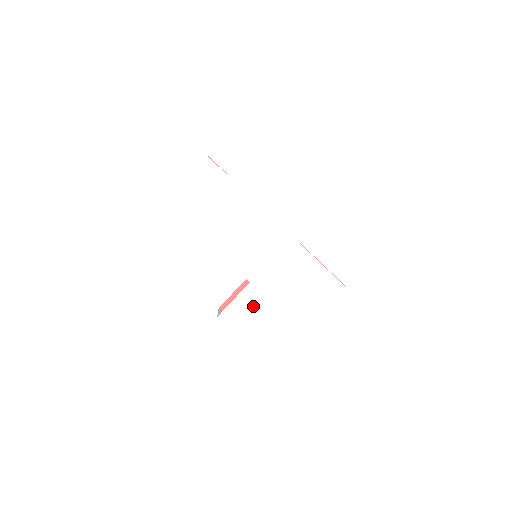
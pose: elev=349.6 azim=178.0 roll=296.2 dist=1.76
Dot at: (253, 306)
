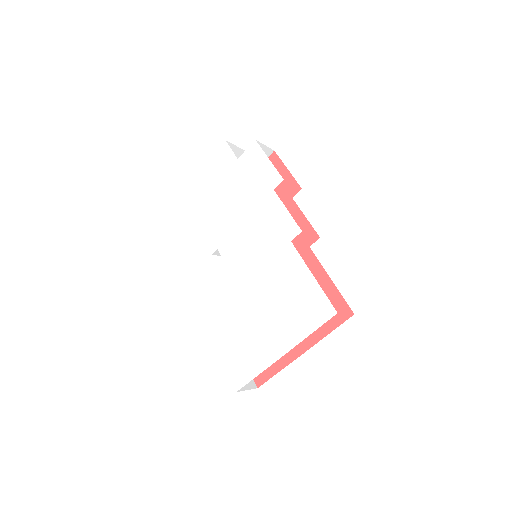
Dot at: (232, 310)
